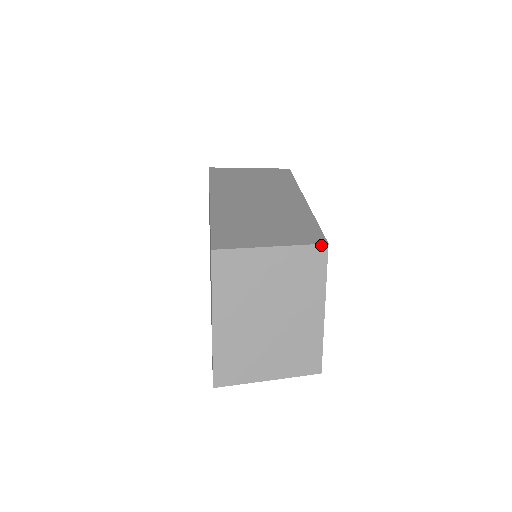
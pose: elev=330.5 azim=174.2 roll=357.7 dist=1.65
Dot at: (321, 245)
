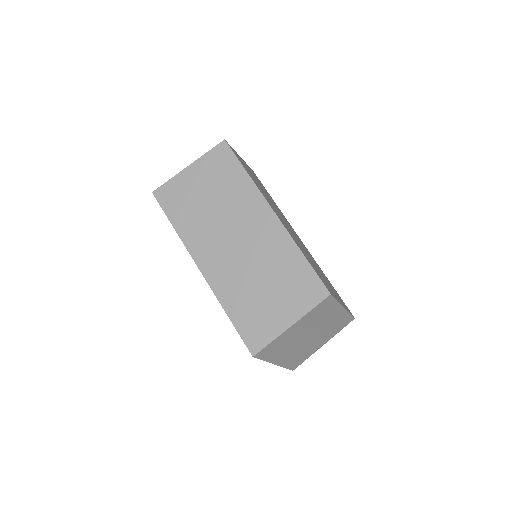
Dot at: (326, 299)
